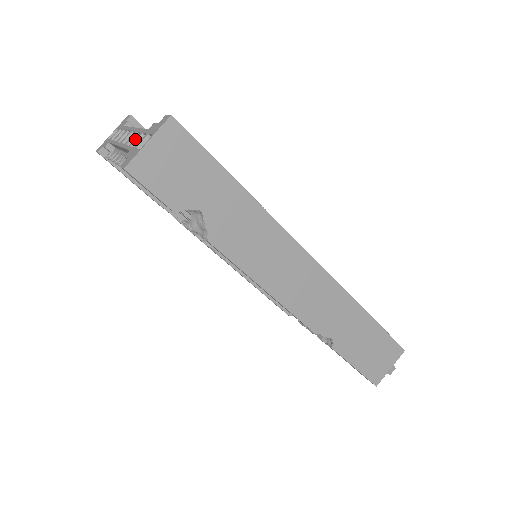
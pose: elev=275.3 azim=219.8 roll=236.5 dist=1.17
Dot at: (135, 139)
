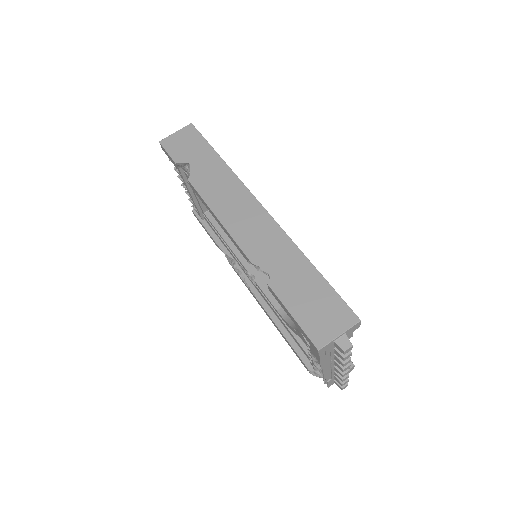
Dot at: occluded
